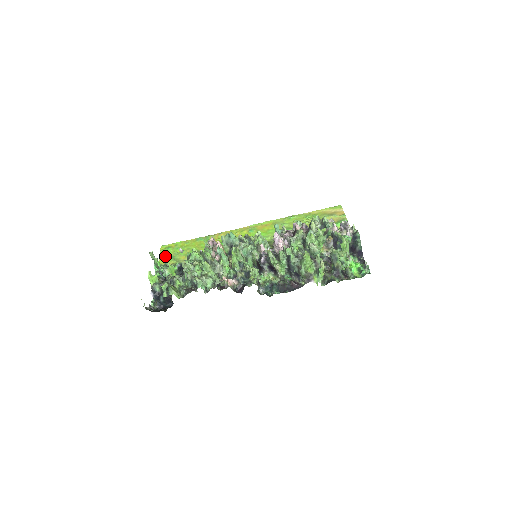
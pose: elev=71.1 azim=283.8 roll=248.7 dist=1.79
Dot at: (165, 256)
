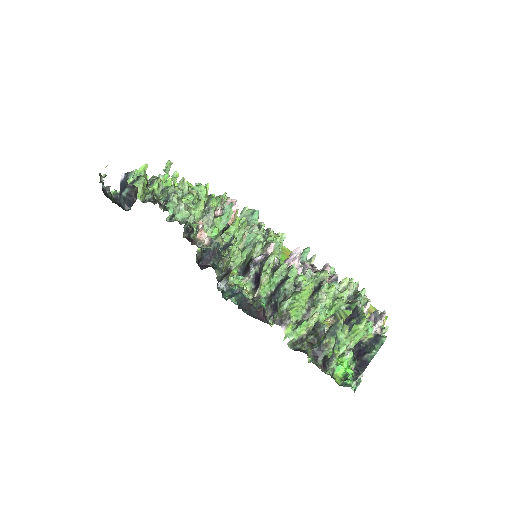
Dot at: (178, 175)
